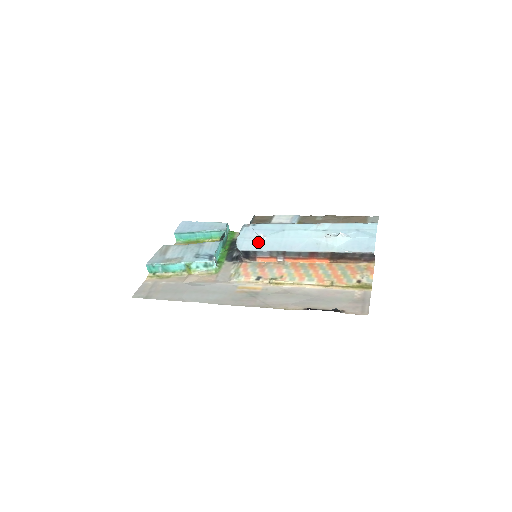
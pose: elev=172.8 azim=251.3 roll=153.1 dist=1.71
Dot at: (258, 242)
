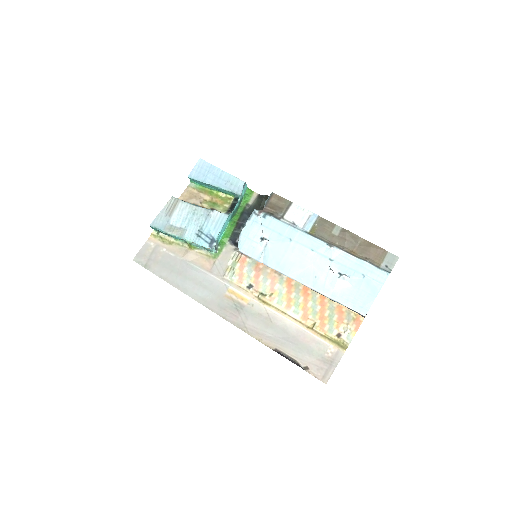
Dot at: (260, 247)
